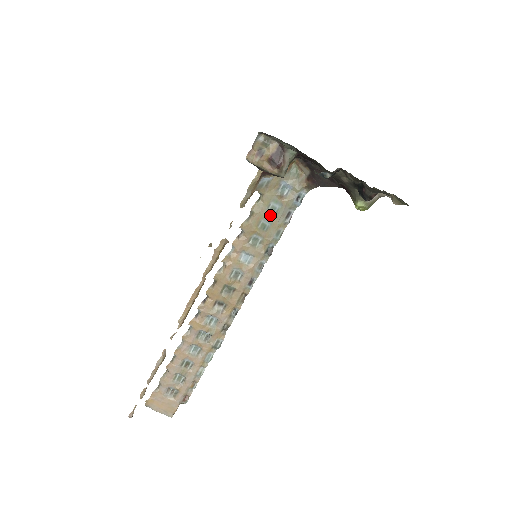
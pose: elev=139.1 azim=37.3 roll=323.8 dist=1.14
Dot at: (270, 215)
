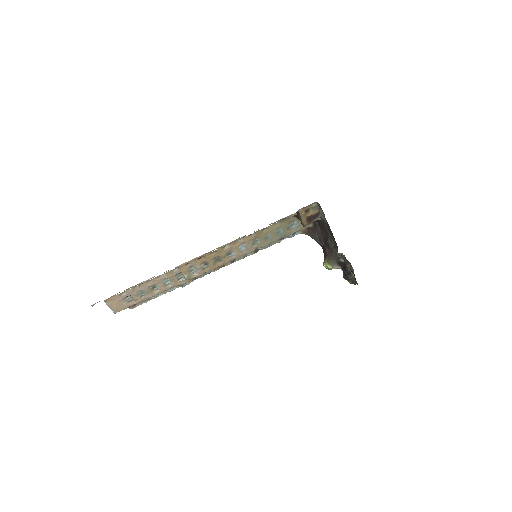
Dot at: (275, 234)
